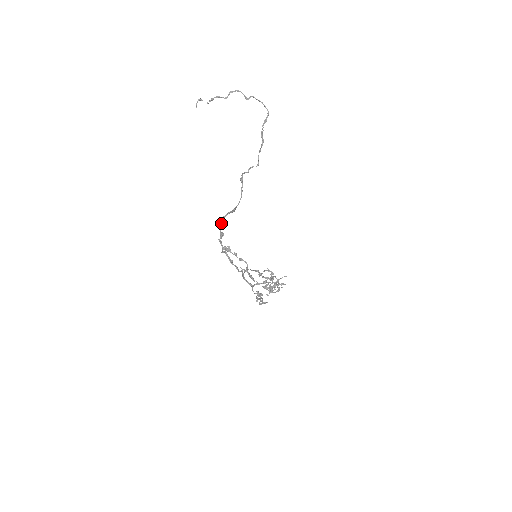
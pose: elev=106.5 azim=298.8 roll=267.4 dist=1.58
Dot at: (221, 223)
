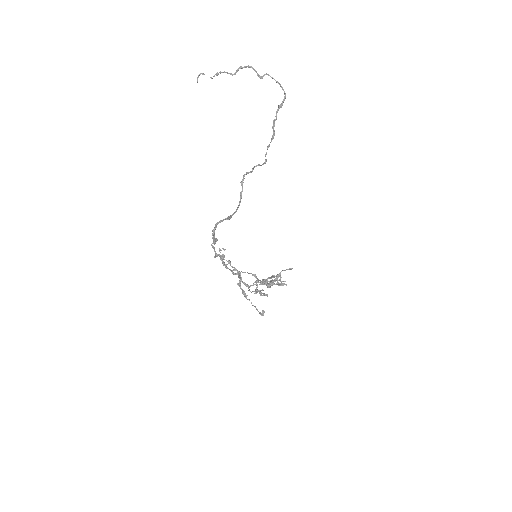
Dot at: (214, 229)
